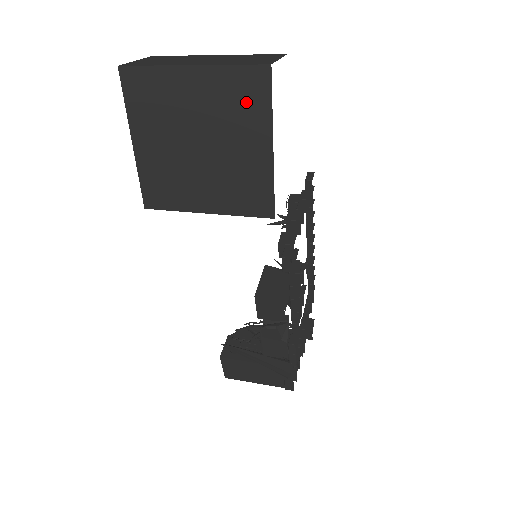
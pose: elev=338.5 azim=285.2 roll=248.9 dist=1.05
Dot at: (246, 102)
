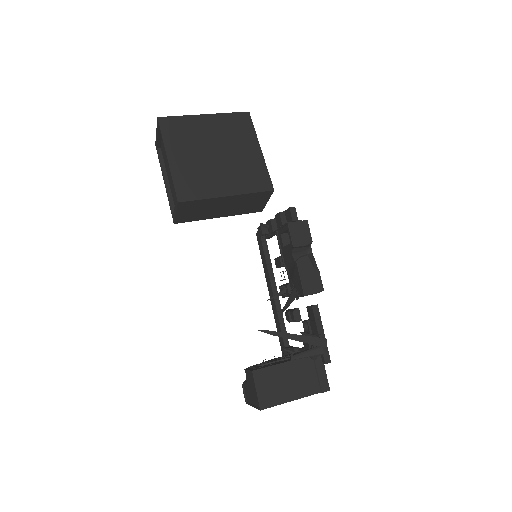
Dot at: (240, 129)
